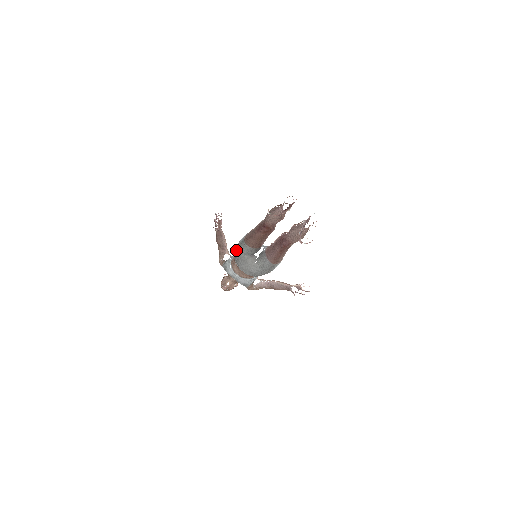
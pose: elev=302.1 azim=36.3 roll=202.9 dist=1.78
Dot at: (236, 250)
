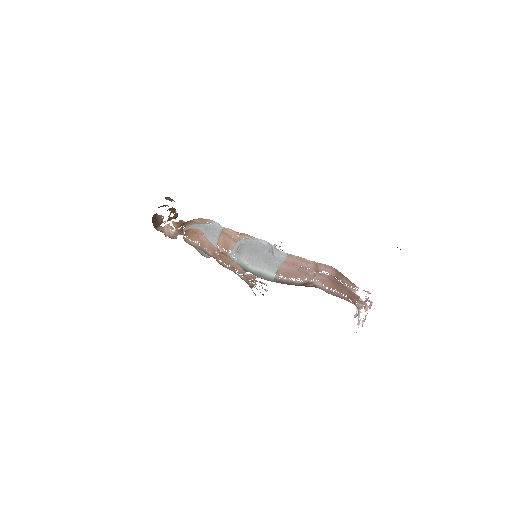
Dot at: occluded
